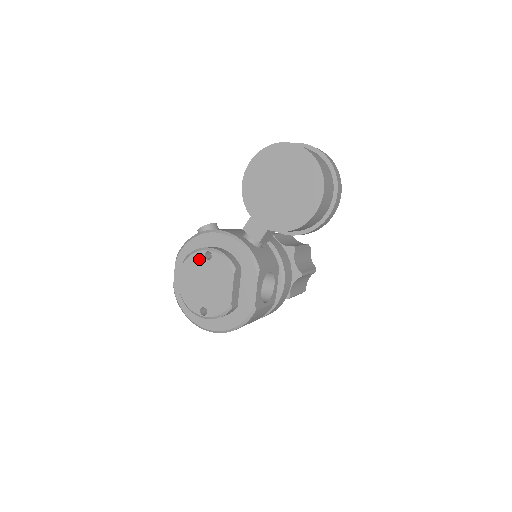
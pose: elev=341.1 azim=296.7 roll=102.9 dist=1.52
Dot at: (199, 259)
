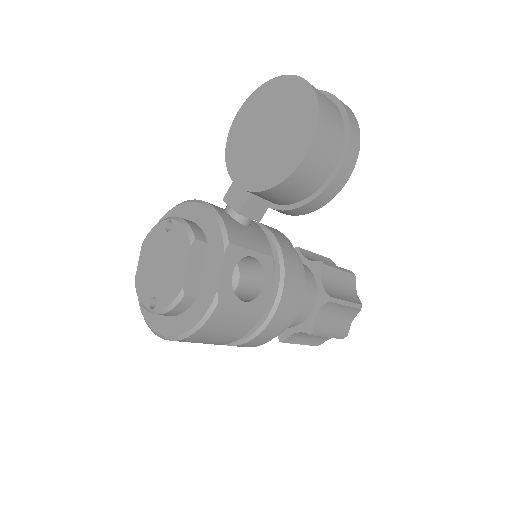
Dot at: (159, 232)
